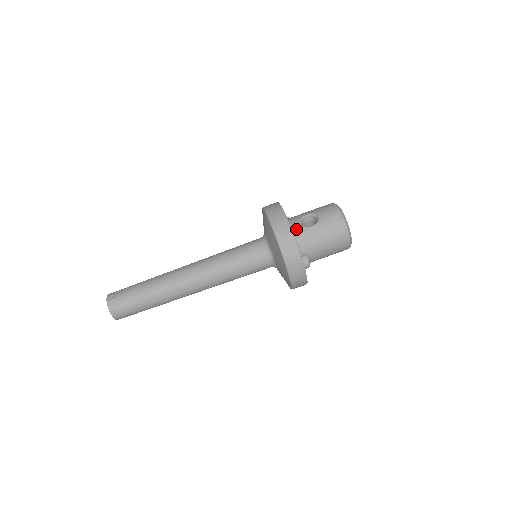
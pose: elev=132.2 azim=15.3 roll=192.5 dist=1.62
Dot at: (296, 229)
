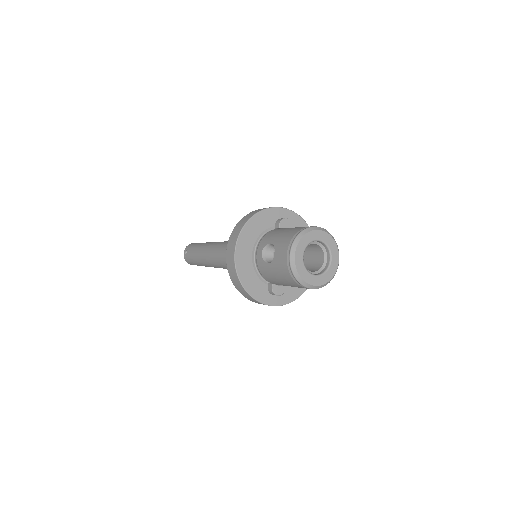
Dot at: (258, 260)
